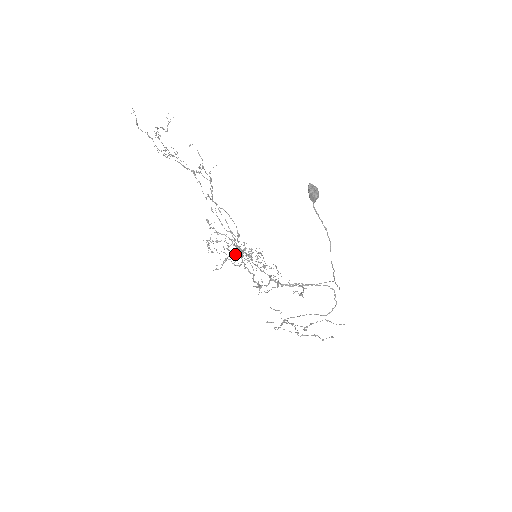
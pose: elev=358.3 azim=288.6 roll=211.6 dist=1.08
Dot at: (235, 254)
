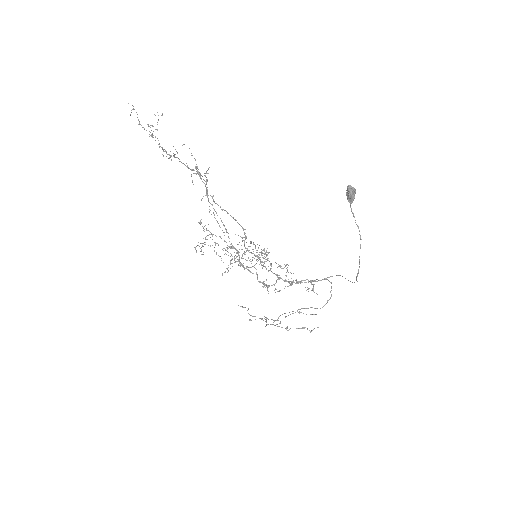
Dot at: (242, 256)
